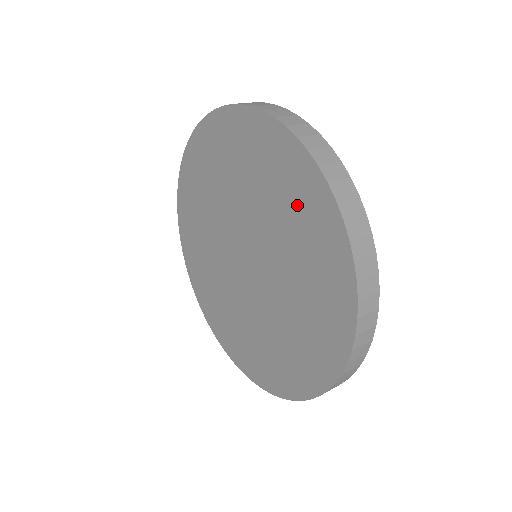
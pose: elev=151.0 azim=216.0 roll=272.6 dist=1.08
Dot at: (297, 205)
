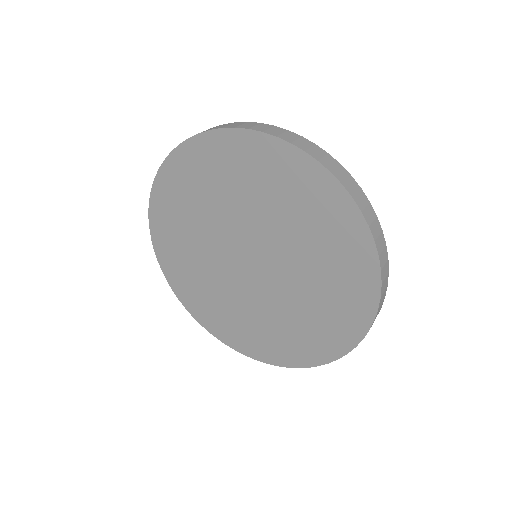
Dot at: (274, 179)
